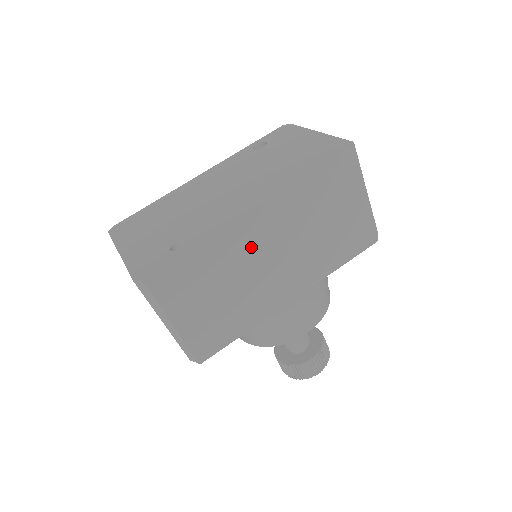
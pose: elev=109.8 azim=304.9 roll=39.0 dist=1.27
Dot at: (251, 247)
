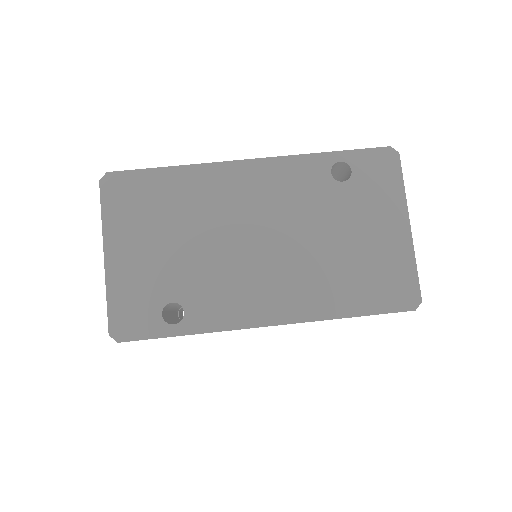
Dot at: occluded
